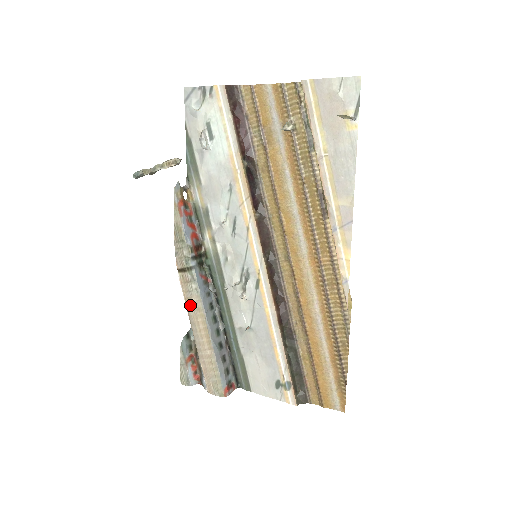
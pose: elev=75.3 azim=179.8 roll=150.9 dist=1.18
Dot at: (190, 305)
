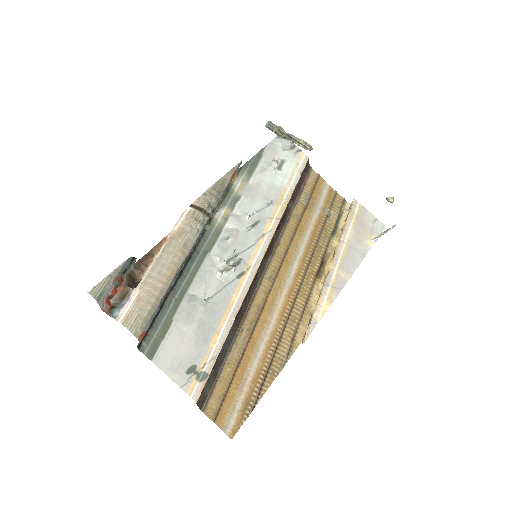
Dot at: (181, 236)
